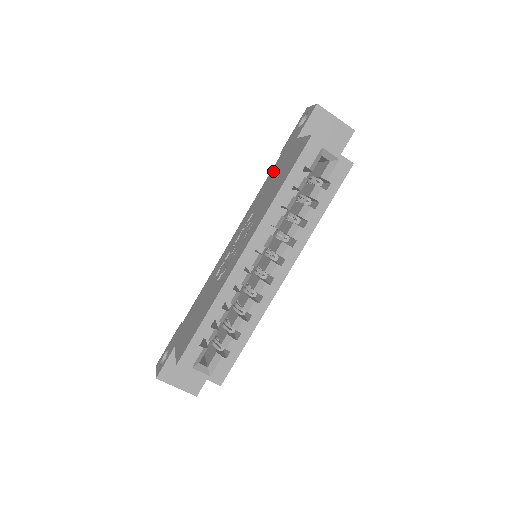
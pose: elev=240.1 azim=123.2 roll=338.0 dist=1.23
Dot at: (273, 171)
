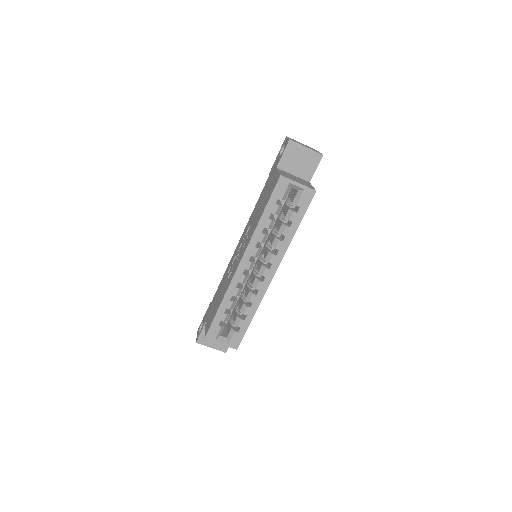
Dot at: (263, 191)
